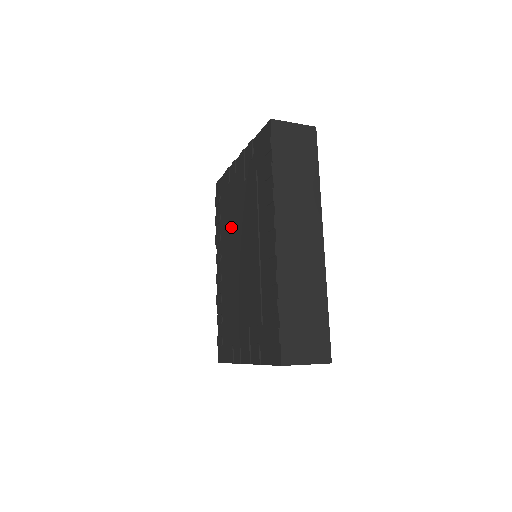
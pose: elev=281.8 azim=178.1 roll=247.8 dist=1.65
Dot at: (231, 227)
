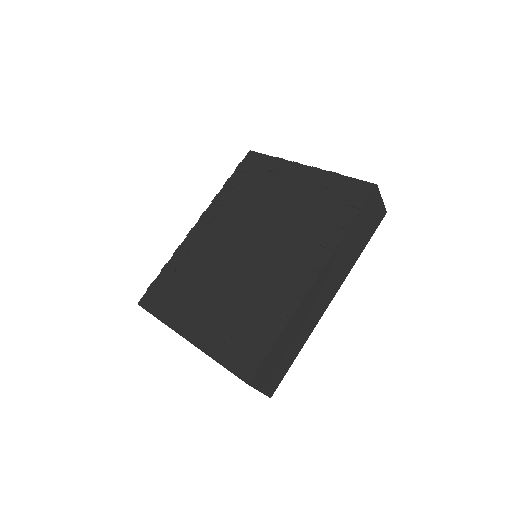
Dot at: (251, 212)
